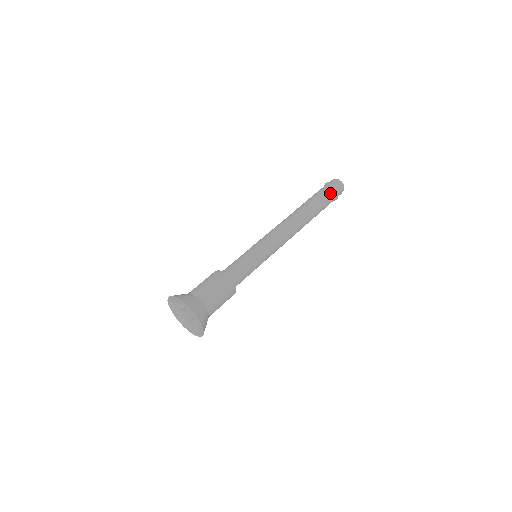
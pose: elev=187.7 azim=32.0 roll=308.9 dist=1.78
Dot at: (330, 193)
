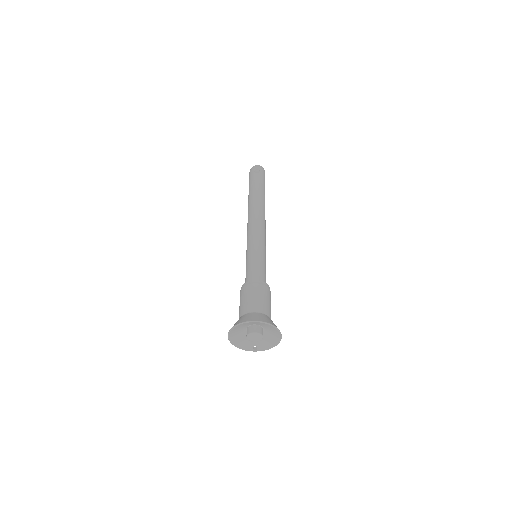
Dot at: occluded
